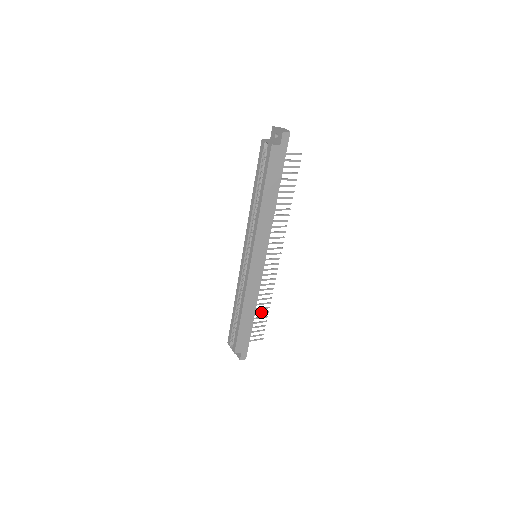
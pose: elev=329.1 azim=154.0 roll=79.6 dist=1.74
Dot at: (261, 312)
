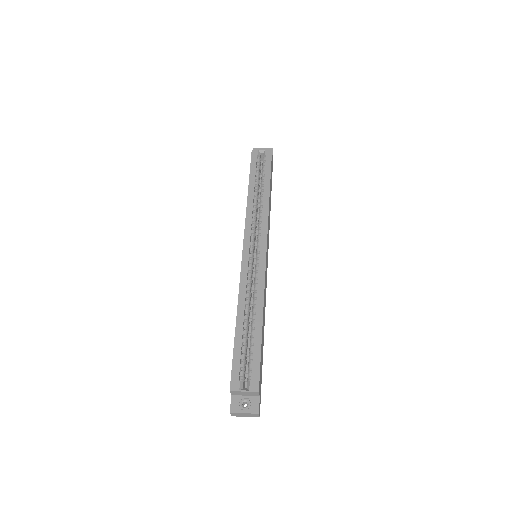
Dot at: occluded
